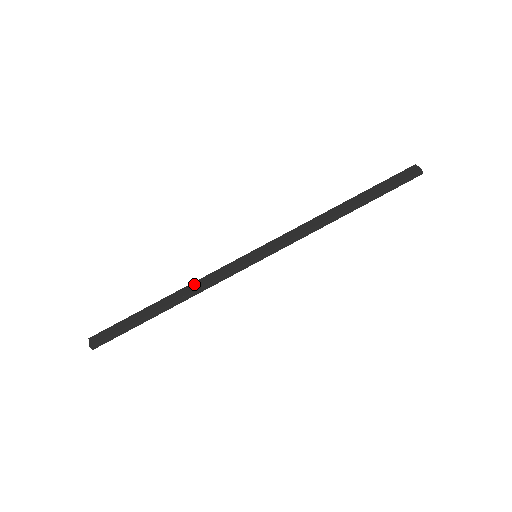
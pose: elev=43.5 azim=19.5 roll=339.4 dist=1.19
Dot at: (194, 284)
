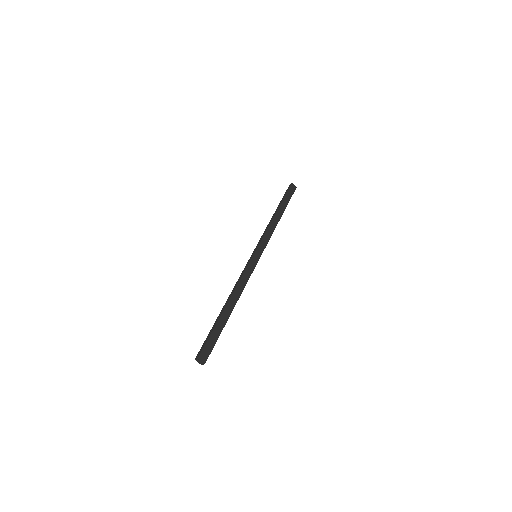
Dot at: (239, 287)
